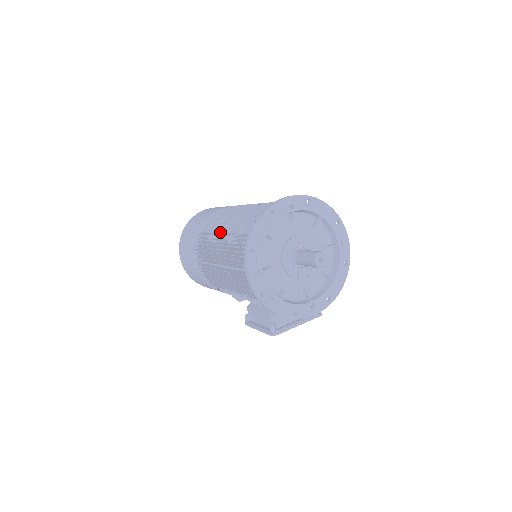
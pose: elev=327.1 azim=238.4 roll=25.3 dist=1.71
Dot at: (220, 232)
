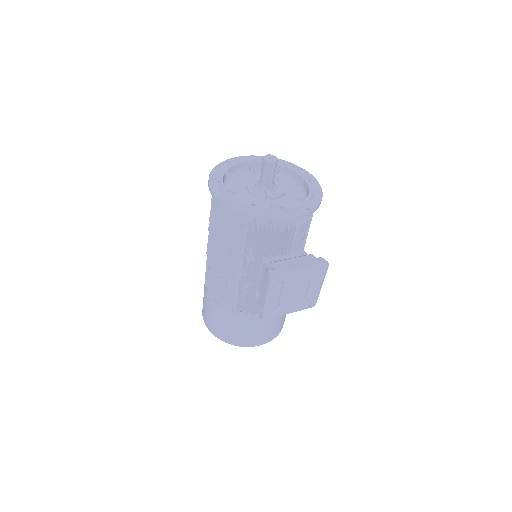
Dot at: occluded
